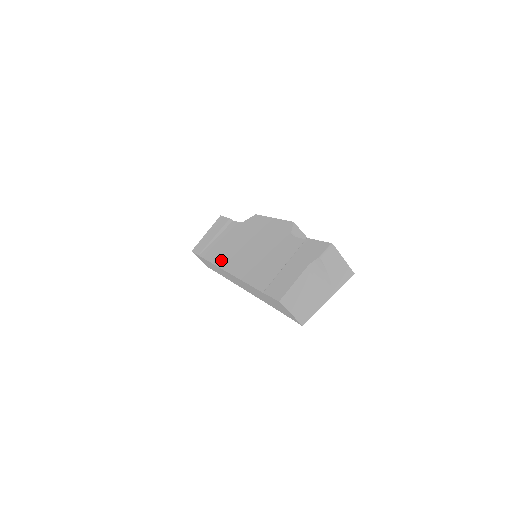
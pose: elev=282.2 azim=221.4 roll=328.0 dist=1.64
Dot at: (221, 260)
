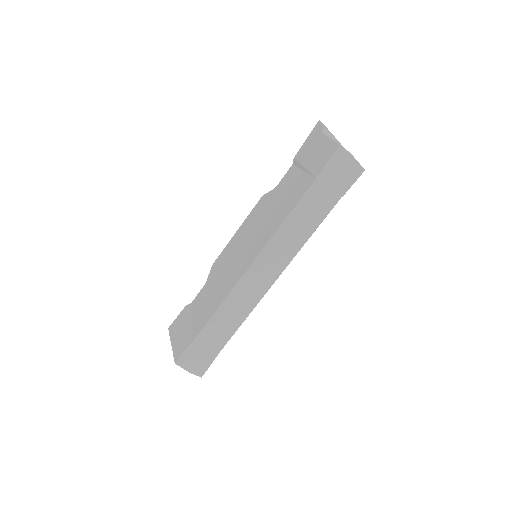
Dot at: (231, 284)
